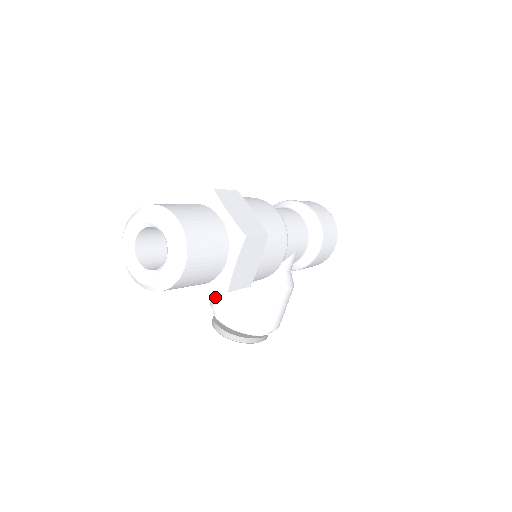
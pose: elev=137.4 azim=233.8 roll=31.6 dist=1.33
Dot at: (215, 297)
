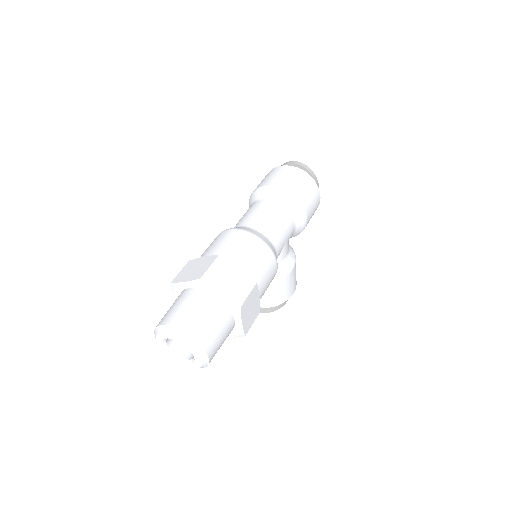
Dot at: occluded
